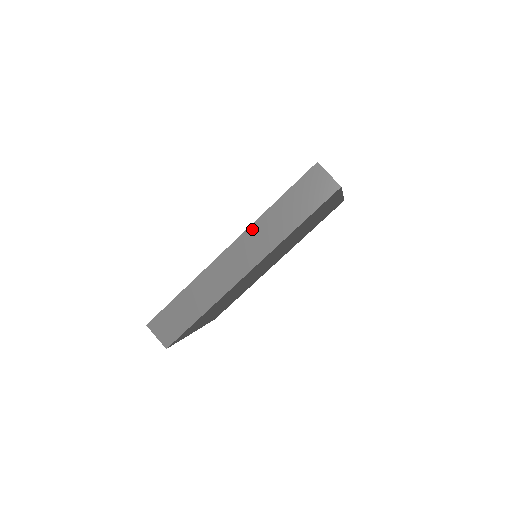
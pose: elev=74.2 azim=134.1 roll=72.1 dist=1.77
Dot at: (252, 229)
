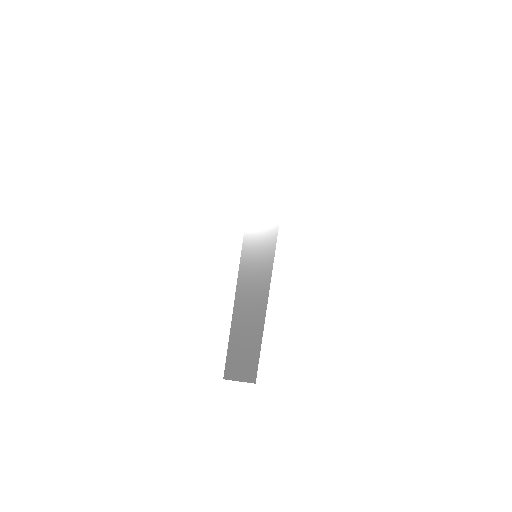
Dot at: (248, 230)
